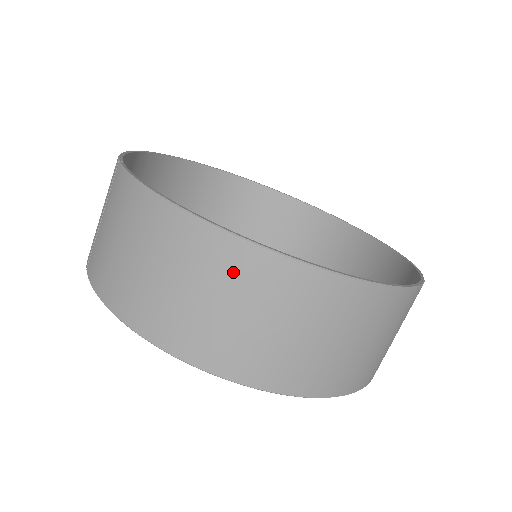
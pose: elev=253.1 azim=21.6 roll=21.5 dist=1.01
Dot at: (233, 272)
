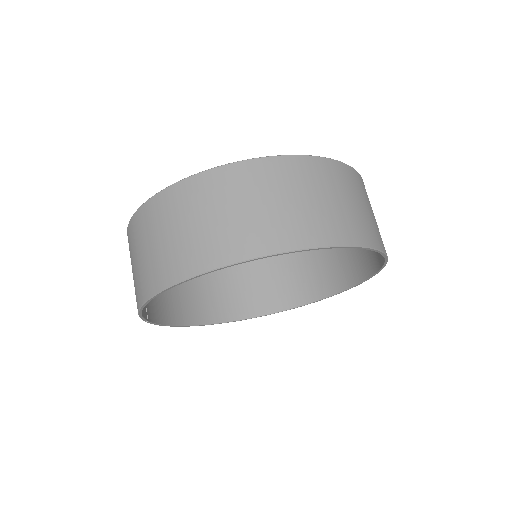
Dot at: (163, 212)
